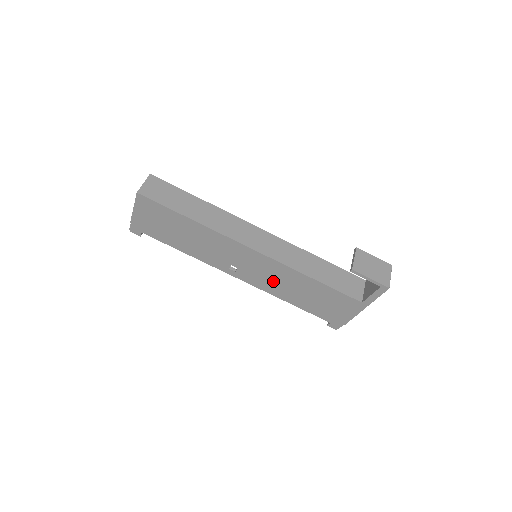
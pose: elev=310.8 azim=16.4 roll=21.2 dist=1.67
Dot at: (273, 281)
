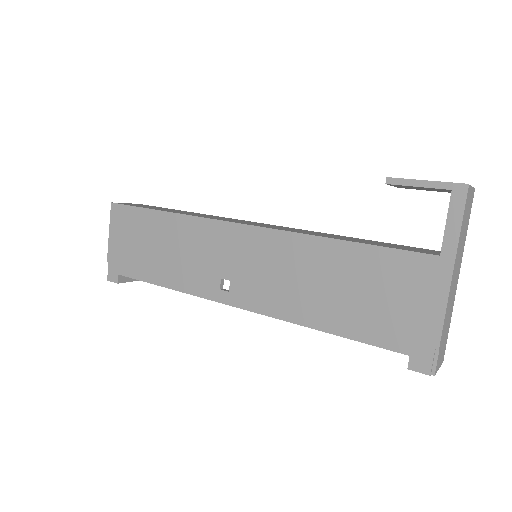
Dot at: (283, 283)
